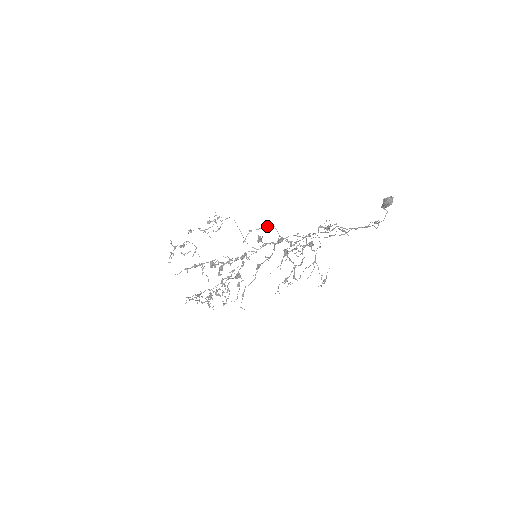
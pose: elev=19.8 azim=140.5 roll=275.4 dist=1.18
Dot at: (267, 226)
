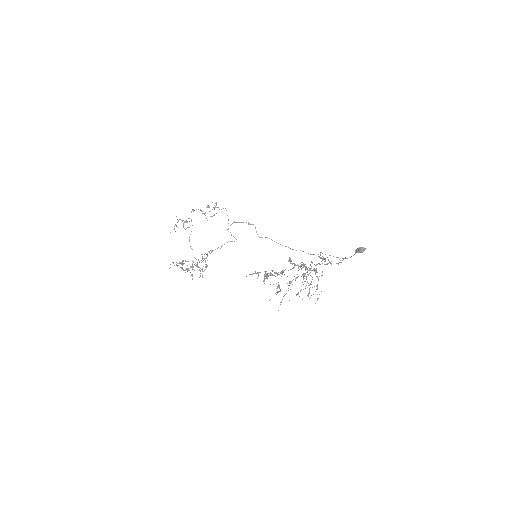
Dot at: (249, 223)
